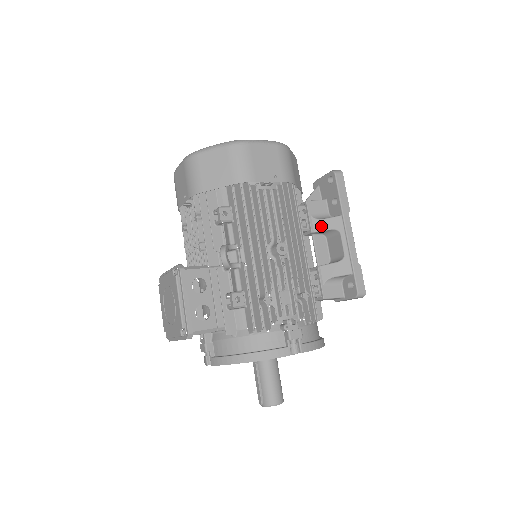
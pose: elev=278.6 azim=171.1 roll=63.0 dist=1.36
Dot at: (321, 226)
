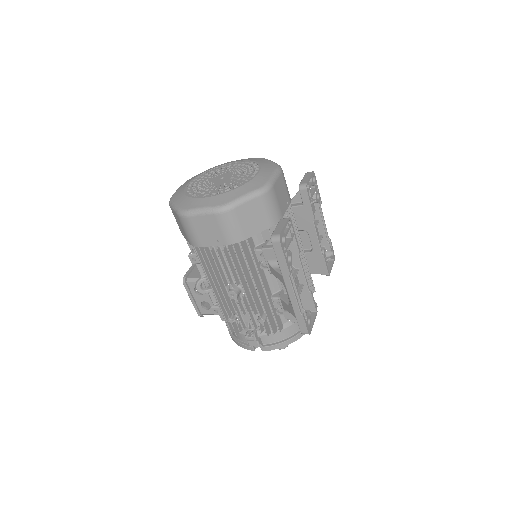
Dot at: (274, 273)
